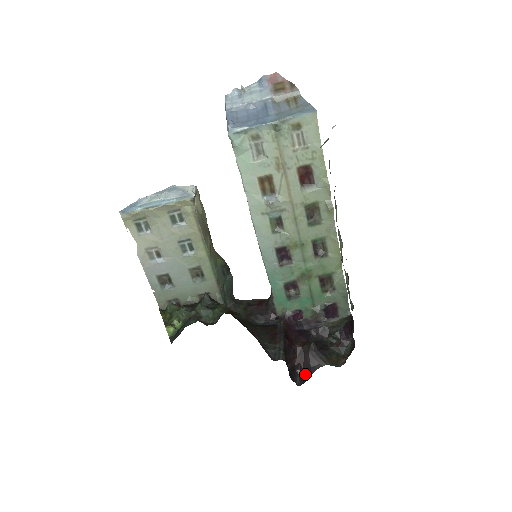
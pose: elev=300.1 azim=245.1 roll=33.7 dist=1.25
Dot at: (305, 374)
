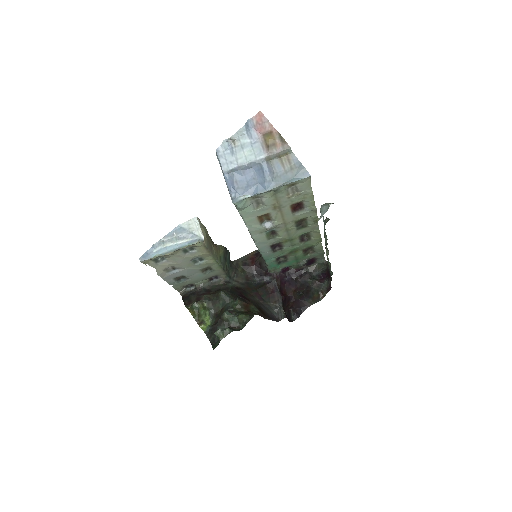
Dot at: (297, 312)
